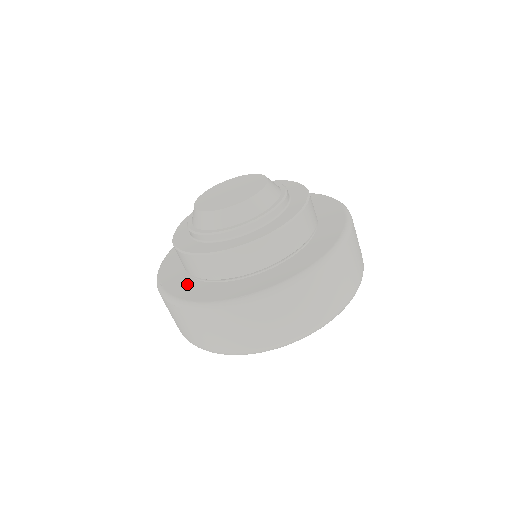
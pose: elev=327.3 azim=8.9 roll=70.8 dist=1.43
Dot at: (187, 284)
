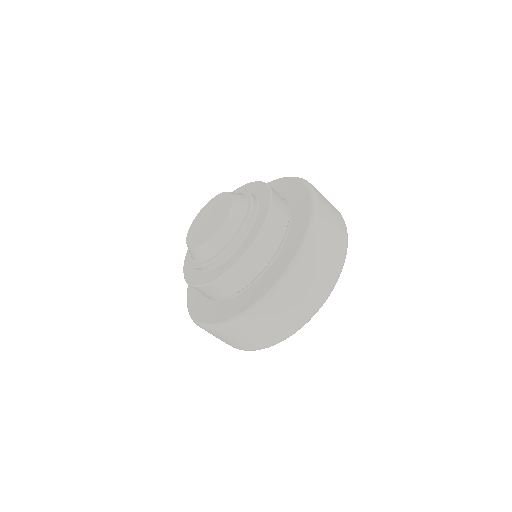
Dot at: (209, 308)
